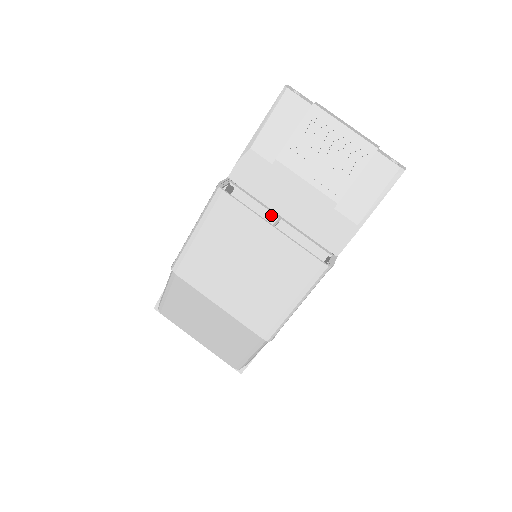
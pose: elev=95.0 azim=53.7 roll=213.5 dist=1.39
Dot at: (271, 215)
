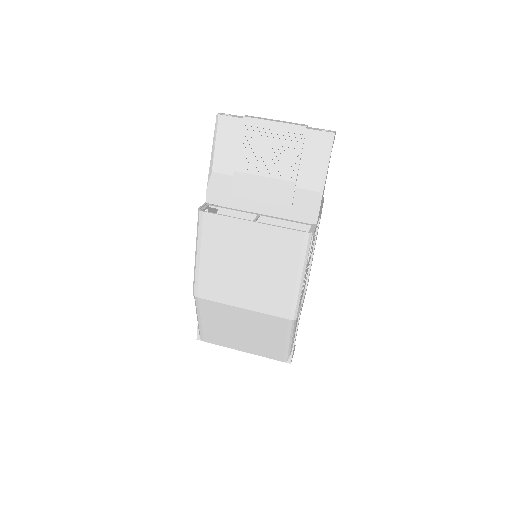
Dot at: occluded
